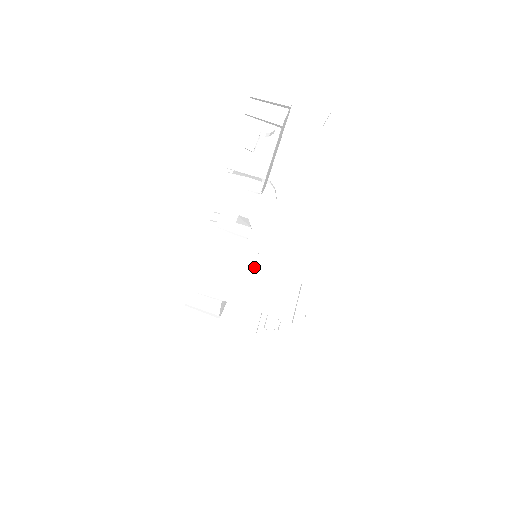
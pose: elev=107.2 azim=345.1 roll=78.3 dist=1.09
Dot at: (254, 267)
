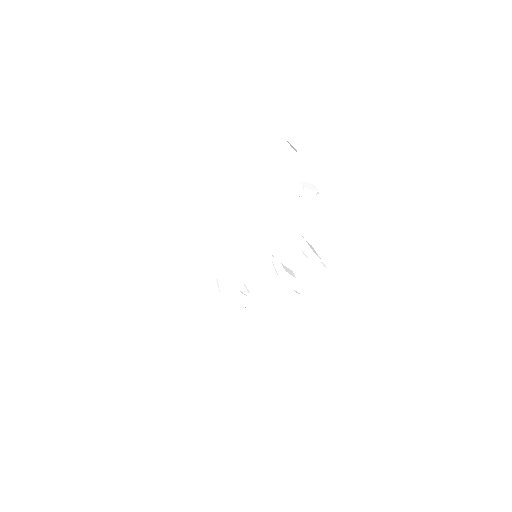
Dot at: (229, 219)
